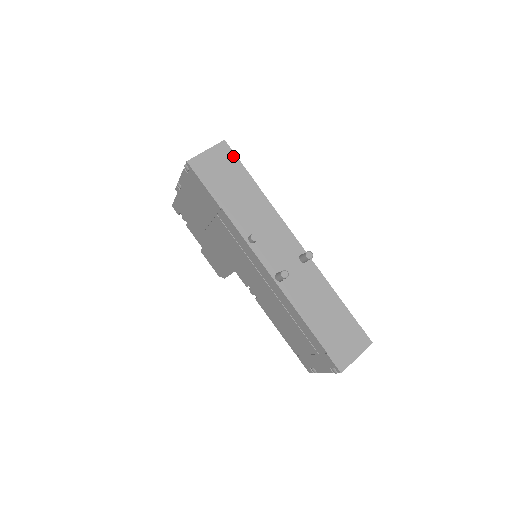
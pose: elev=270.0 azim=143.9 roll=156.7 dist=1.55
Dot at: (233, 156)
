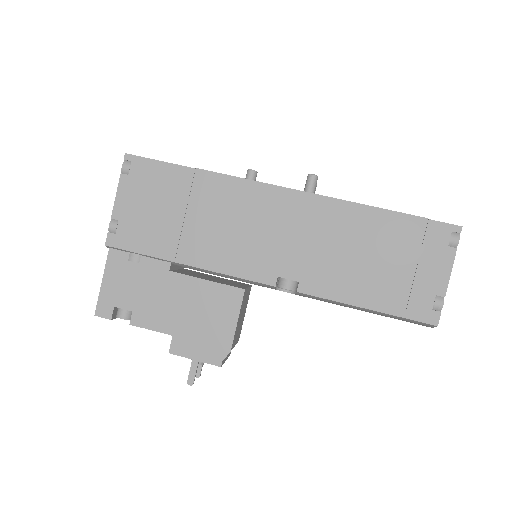
Dot at: occluded
